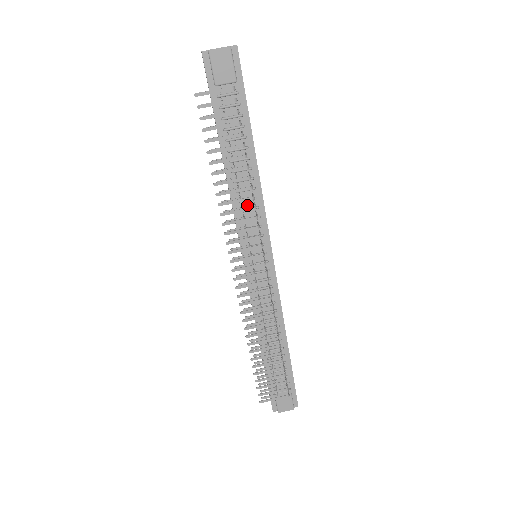
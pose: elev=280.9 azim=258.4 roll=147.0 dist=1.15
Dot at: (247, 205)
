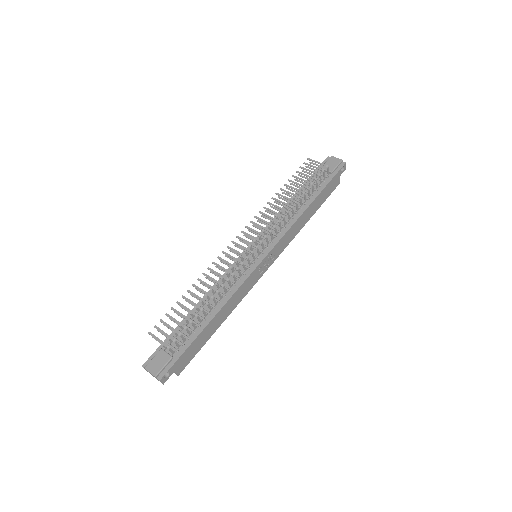
Dot at: (281, 223)
